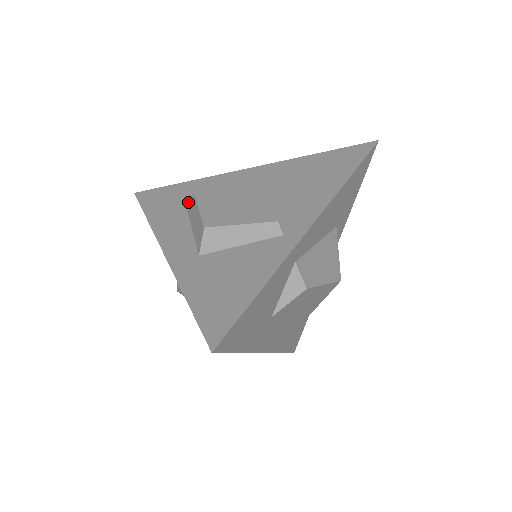
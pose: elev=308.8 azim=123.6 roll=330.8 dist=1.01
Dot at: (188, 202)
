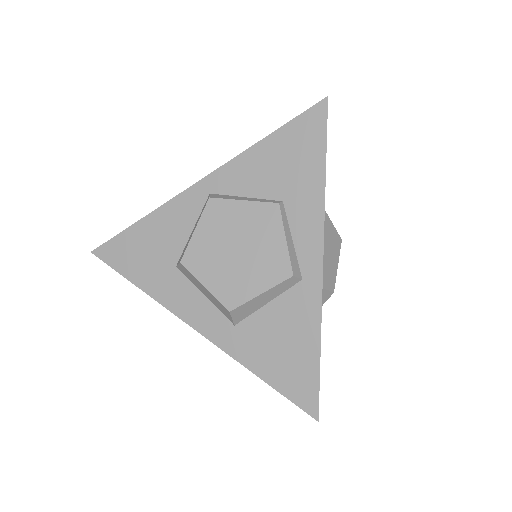
Dot at: (167, 254)
